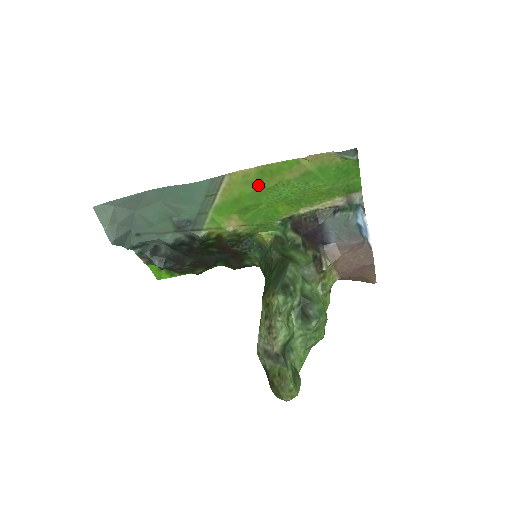
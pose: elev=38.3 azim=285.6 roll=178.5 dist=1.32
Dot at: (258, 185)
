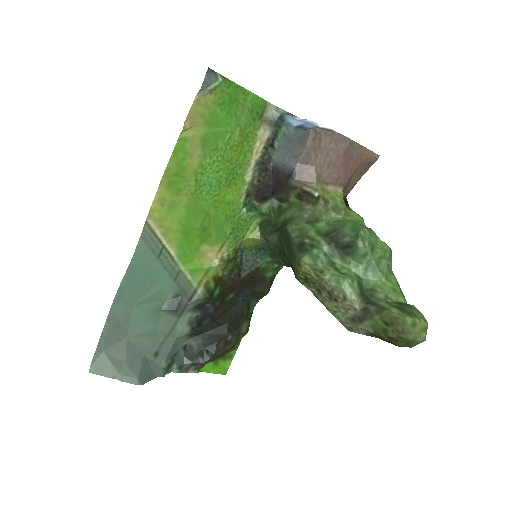
Dot at: (183, 199)
